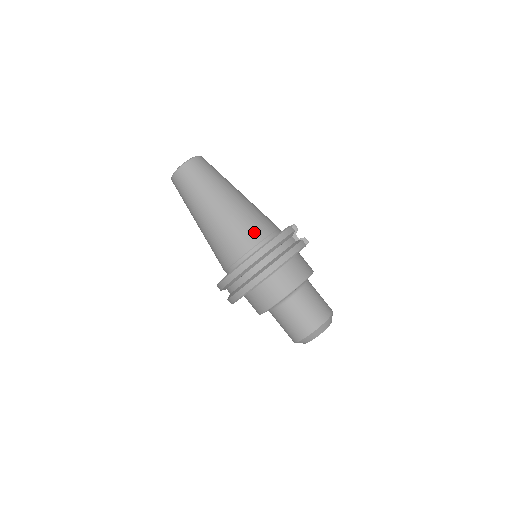
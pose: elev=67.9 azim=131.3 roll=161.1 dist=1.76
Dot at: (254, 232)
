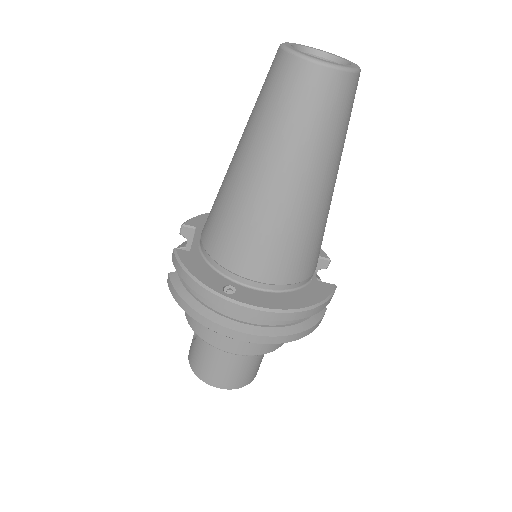
Dot at: (300, 266)
